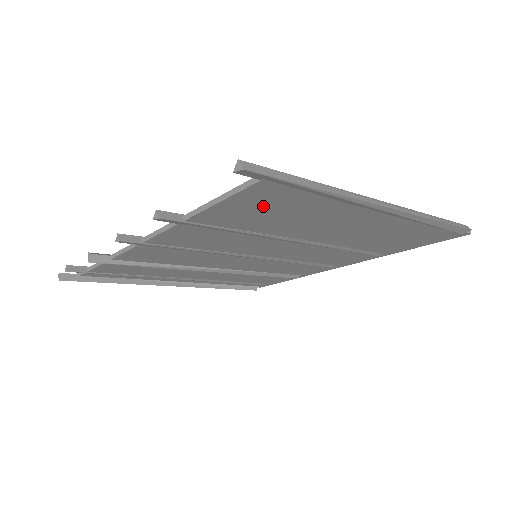
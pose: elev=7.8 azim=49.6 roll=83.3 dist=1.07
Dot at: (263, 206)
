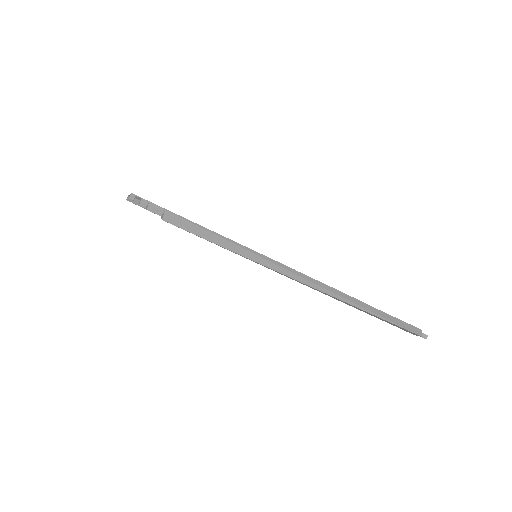
Dot at: occluded
